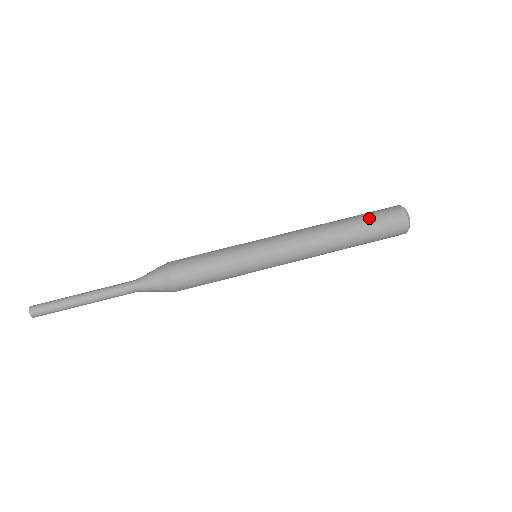
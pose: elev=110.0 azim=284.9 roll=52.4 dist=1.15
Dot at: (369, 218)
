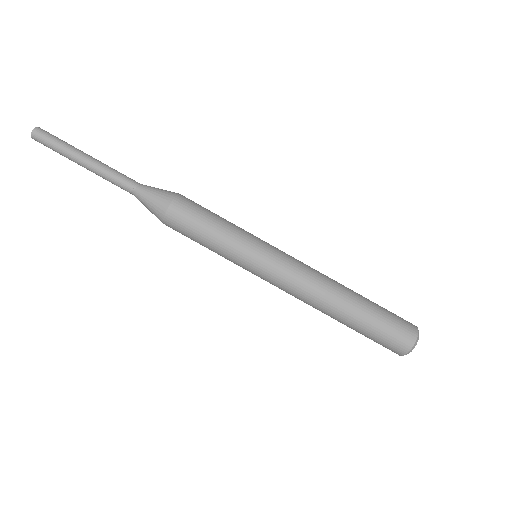
Dot at: (376, 324)
